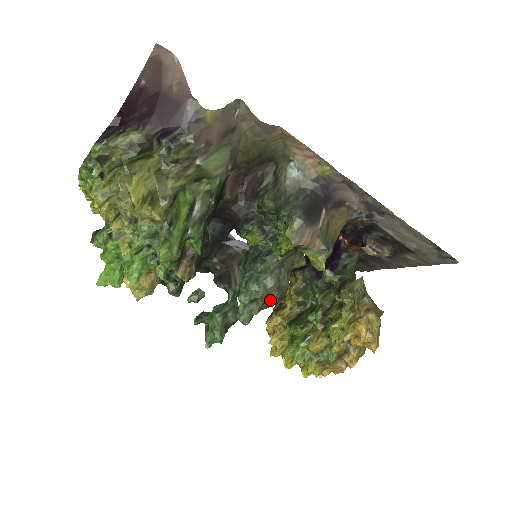
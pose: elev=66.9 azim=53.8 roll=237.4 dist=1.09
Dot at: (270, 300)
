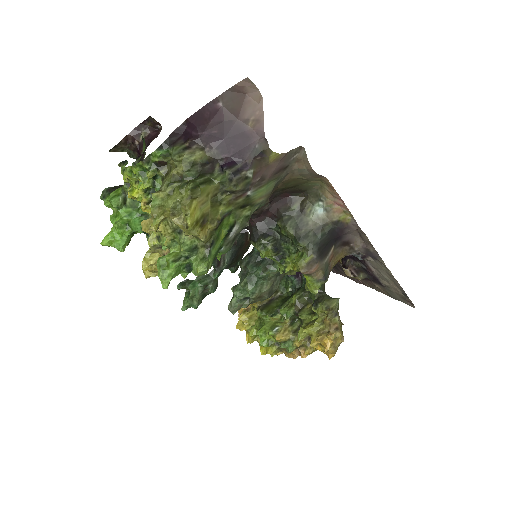
Dot at: (259, 299)
